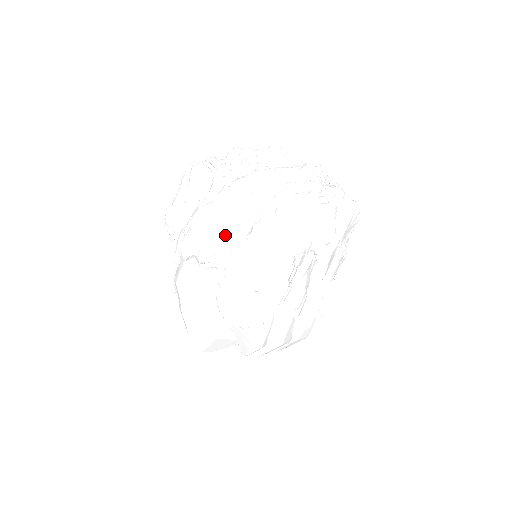
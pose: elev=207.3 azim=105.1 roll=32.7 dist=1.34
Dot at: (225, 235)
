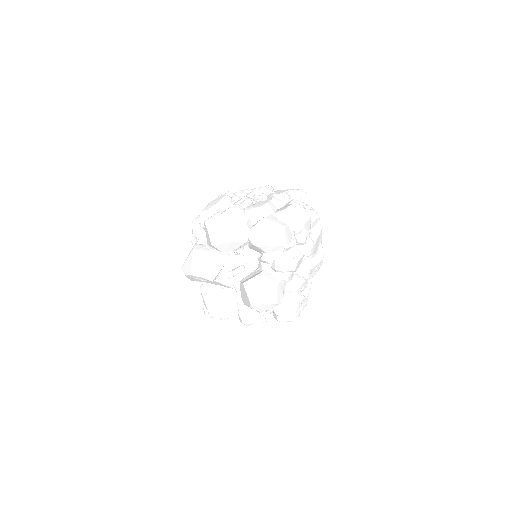
Dot at: occluded
